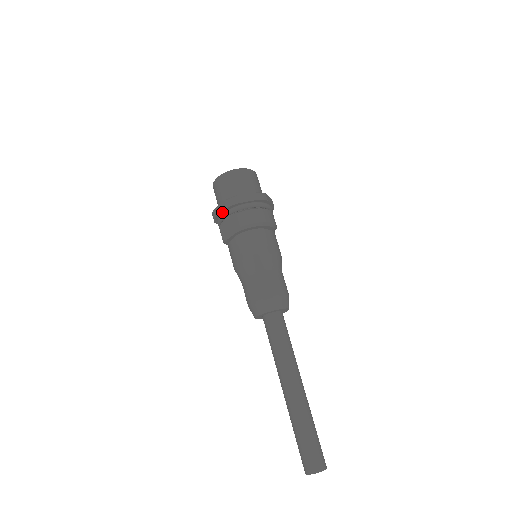
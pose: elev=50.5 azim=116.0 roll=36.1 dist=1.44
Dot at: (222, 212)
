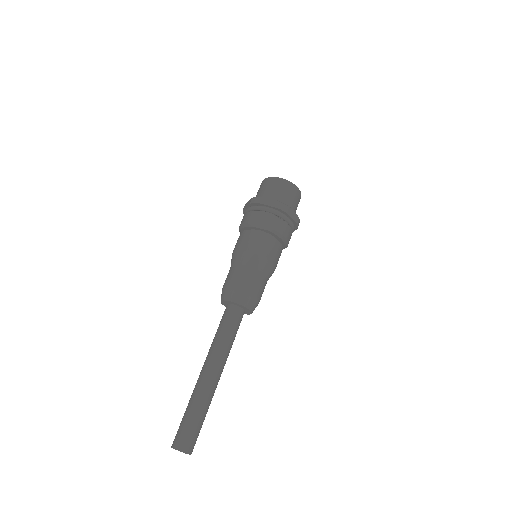
Dot at: (269, 206)
